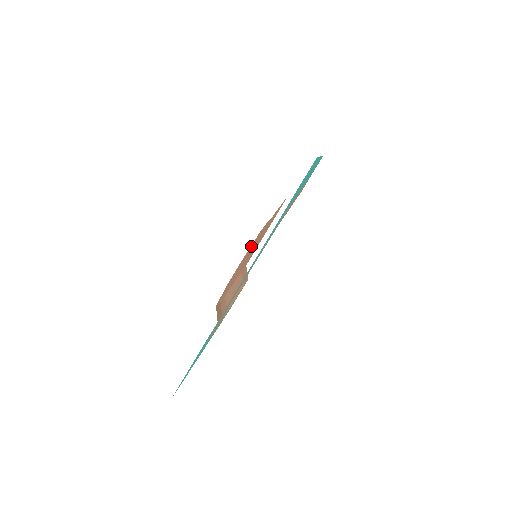
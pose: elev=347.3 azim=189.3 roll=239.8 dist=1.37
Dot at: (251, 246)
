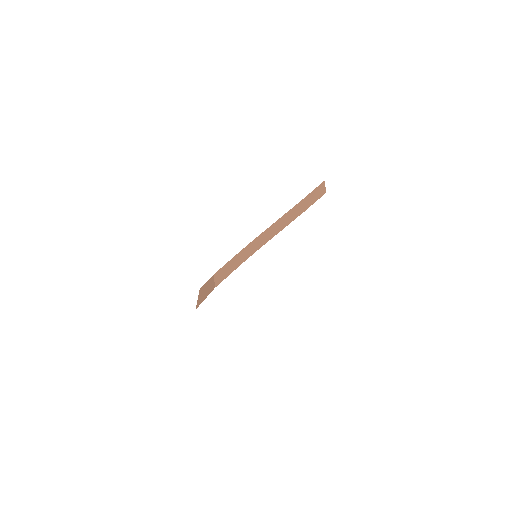
Dot at: occluded
